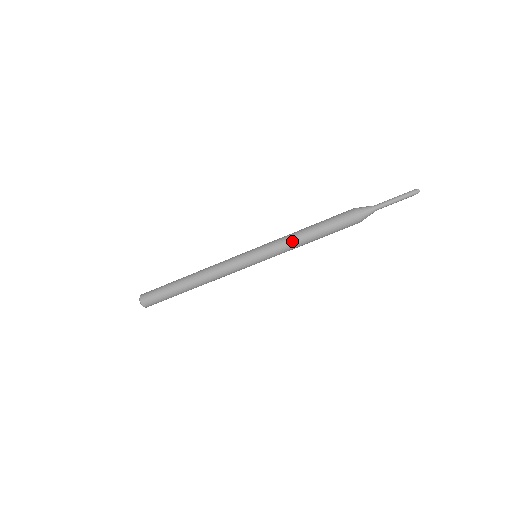
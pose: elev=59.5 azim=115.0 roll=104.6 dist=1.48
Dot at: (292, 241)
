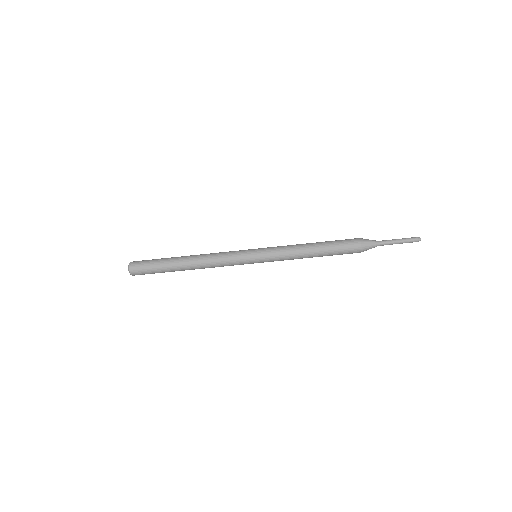
Dot at: (296, 258)
